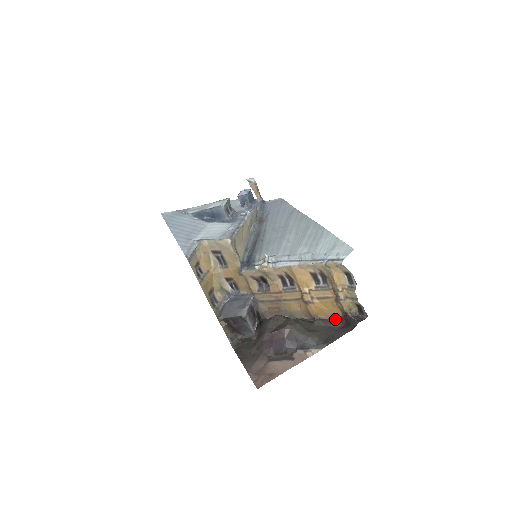
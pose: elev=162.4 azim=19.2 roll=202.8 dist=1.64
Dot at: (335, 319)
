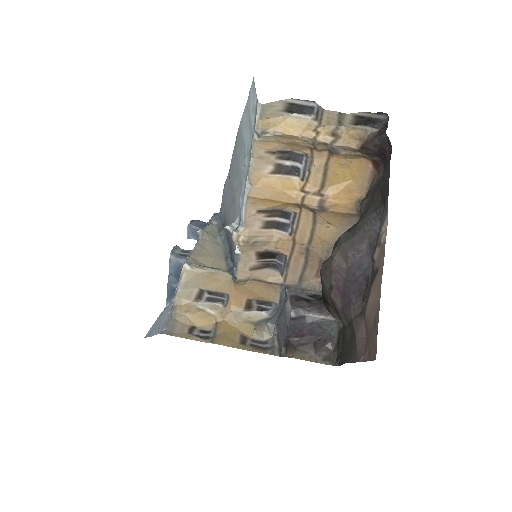
Dot at: (373, 177)
